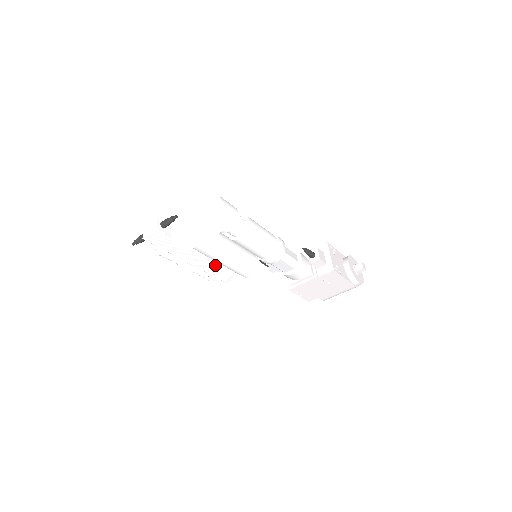
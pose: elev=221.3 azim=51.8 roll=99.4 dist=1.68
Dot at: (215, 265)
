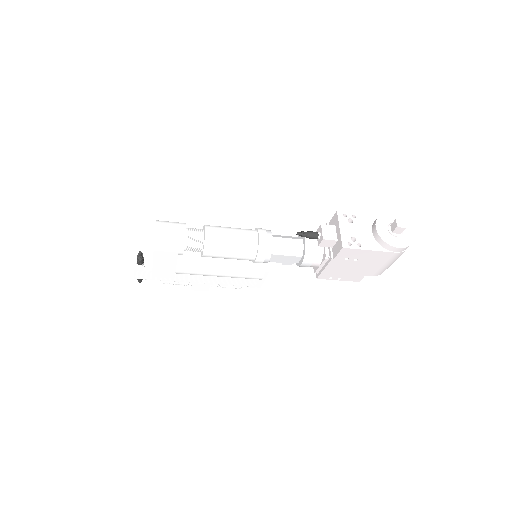
Dot at: (222, 277)
